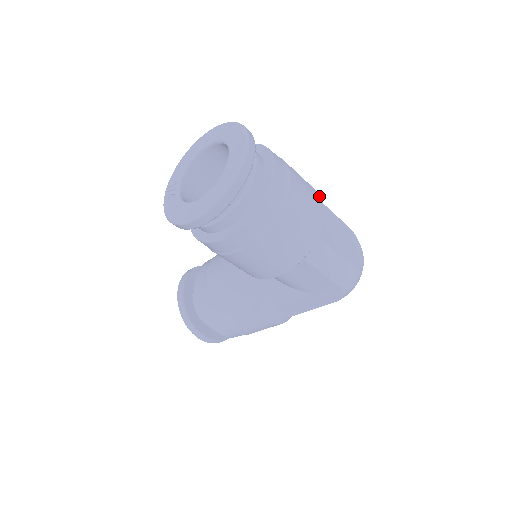
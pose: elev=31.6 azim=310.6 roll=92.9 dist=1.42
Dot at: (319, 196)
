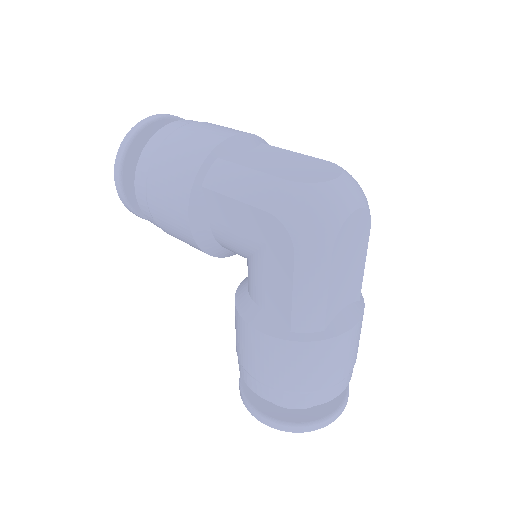
Dot at: (245, 132)
